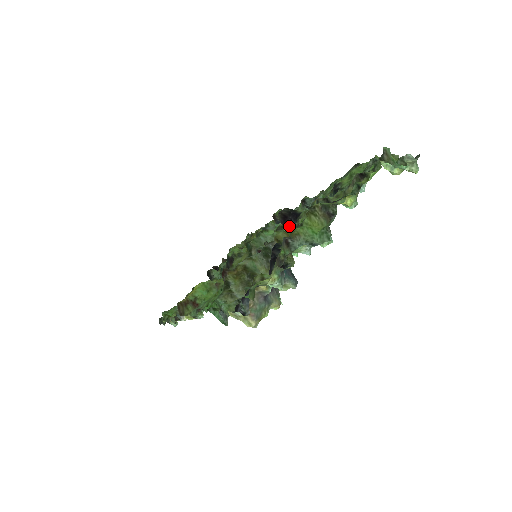
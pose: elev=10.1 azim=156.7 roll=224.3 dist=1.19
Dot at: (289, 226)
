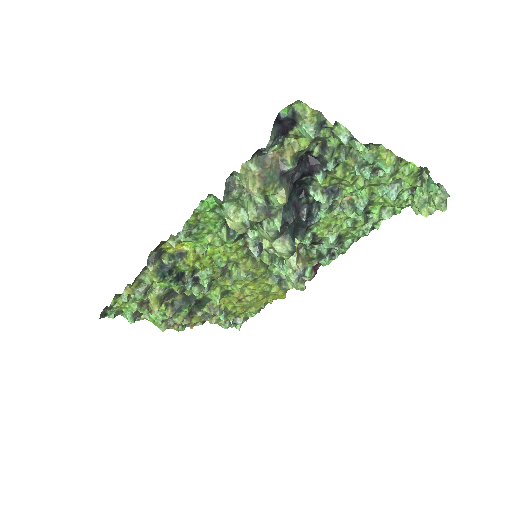
Dot at: (302, 243)
